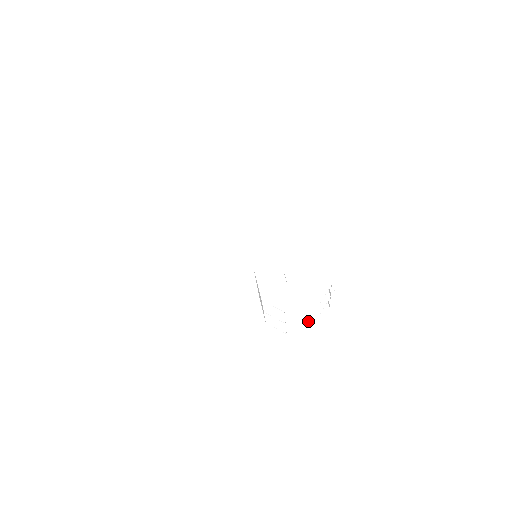
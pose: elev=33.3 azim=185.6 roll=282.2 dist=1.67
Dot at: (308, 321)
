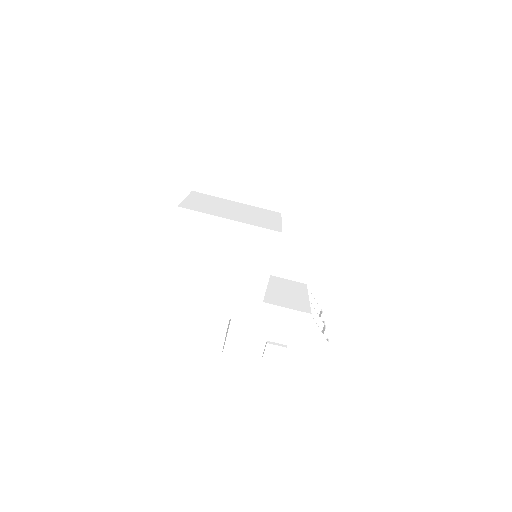
Dot at: occluded
